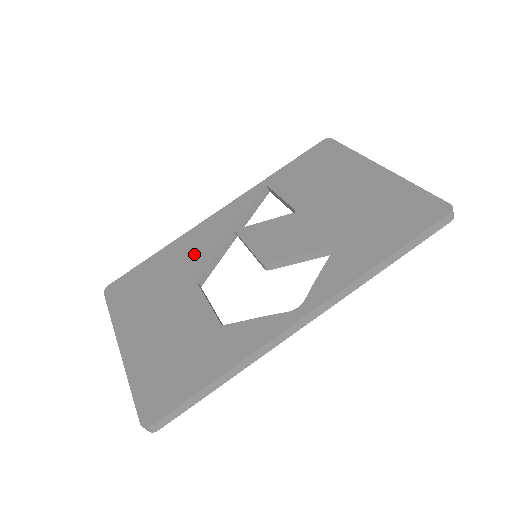
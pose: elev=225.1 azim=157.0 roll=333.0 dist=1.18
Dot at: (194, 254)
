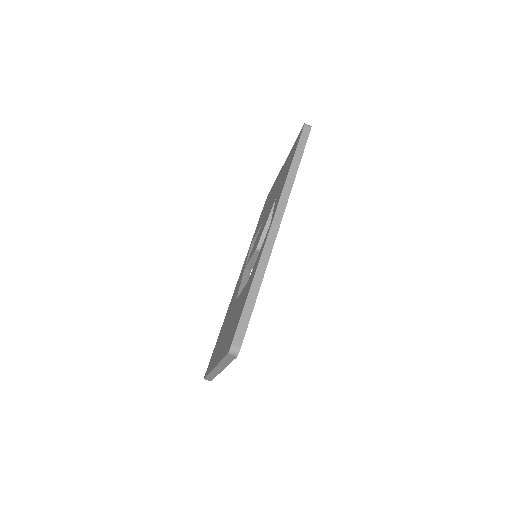
Dot at: (233, 300)
